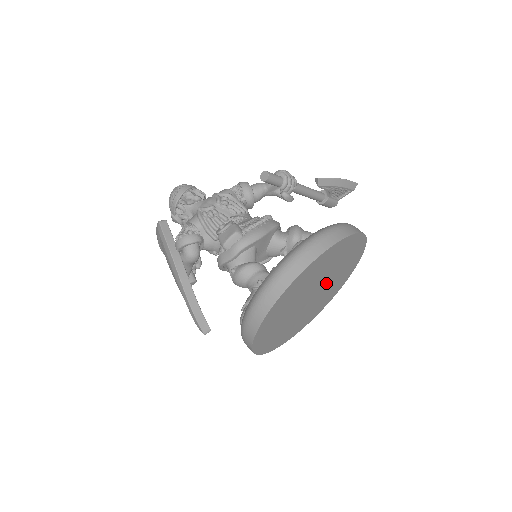
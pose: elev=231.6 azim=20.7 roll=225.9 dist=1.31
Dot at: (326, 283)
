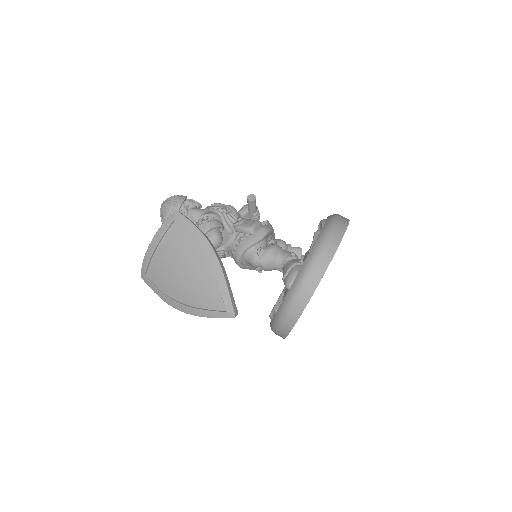
Dot at: occluded
